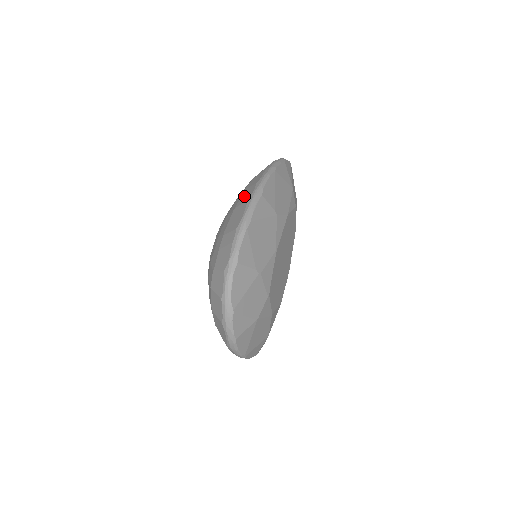
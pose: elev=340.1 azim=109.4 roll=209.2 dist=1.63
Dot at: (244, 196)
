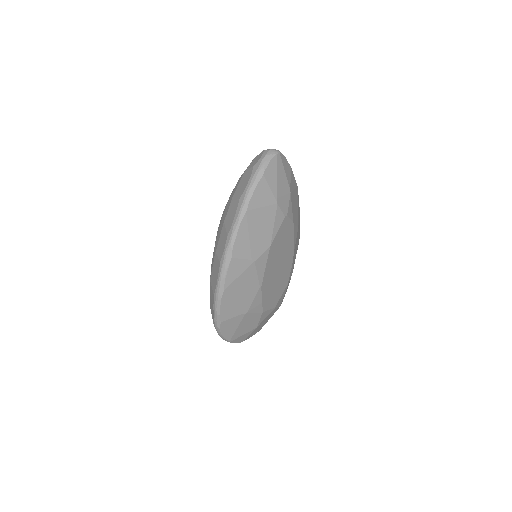
Dot at: (220, 242)
